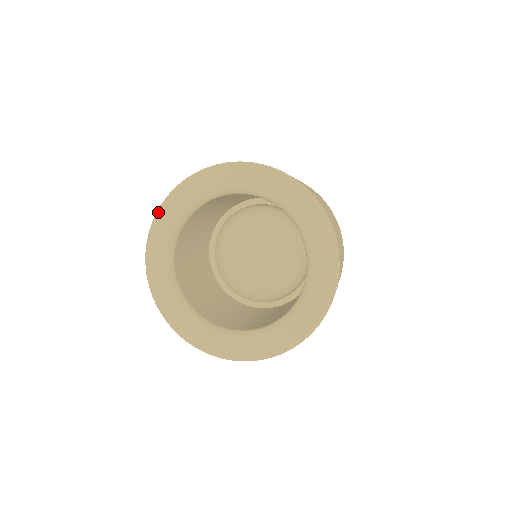
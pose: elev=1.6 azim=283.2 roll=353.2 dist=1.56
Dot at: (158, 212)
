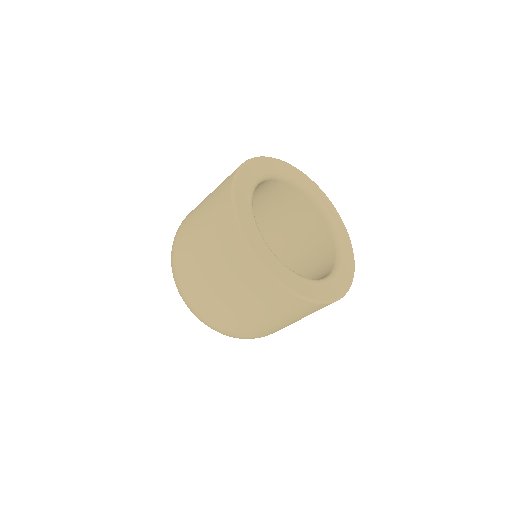
Dot at: (239, 171)
